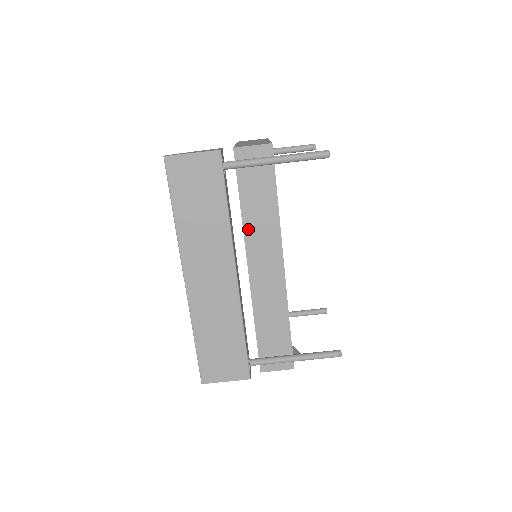
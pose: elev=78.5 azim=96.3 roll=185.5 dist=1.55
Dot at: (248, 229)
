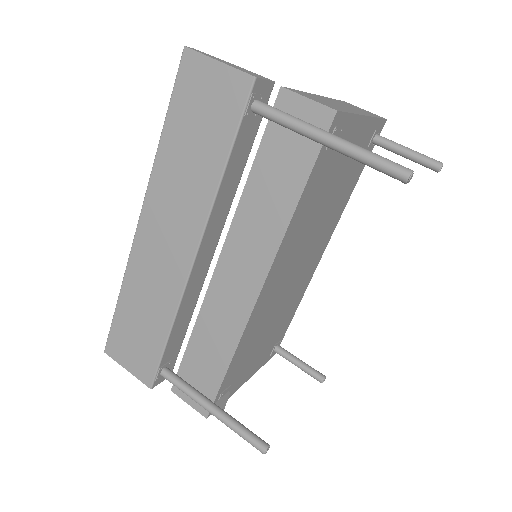
Dot at: (242, 213)
